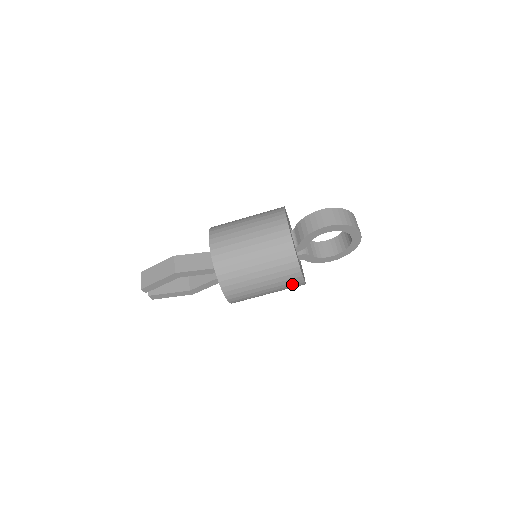
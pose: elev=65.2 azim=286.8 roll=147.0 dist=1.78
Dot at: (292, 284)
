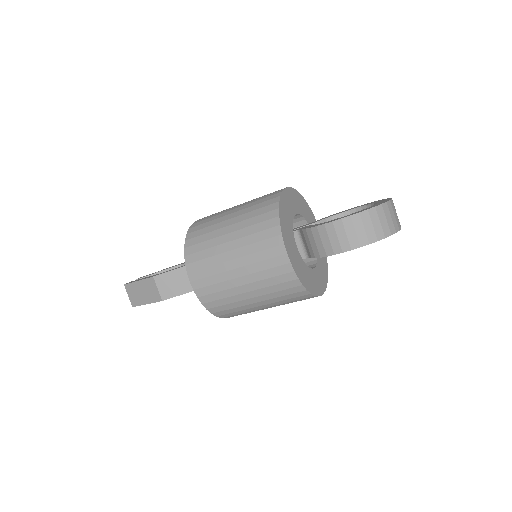
Dot at: occluded
